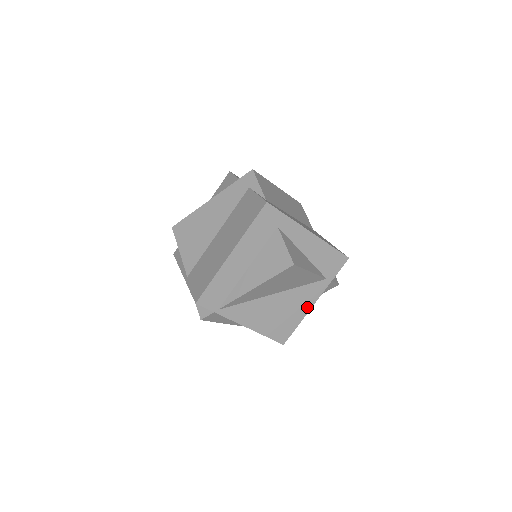
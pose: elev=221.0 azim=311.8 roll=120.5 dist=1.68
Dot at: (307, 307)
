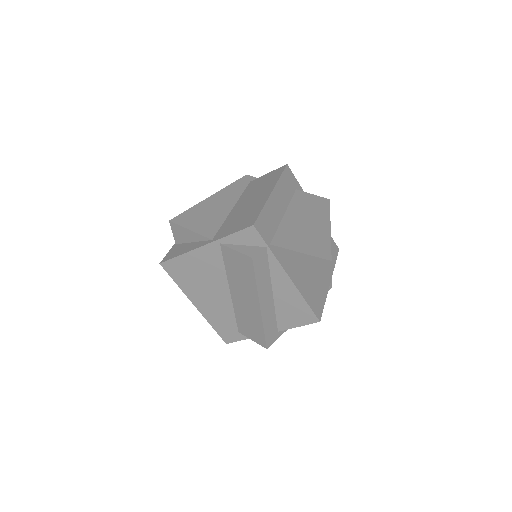
Dot at: (326, 284)
